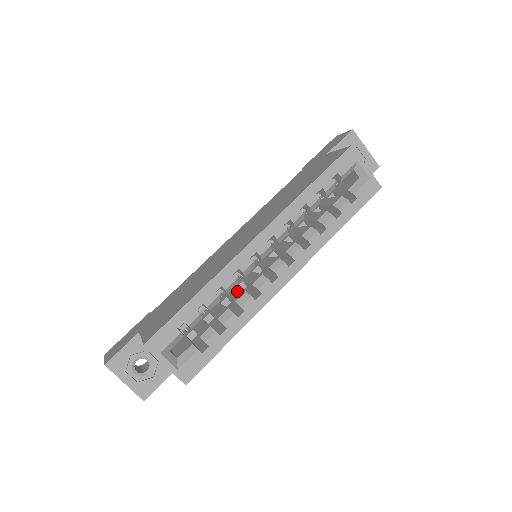
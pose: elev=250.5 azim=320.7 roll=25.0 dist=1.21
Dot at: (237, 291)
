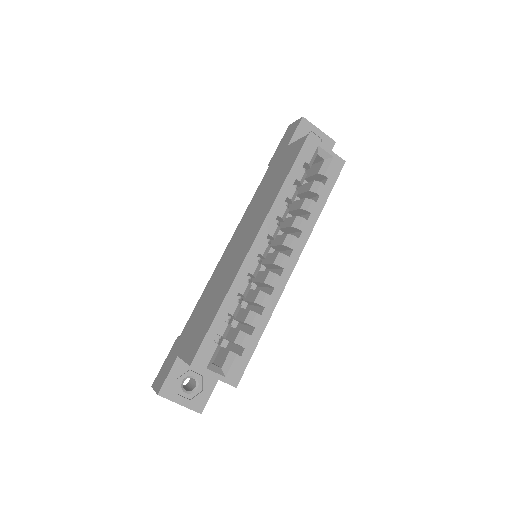
Dot at: (251, 292)
